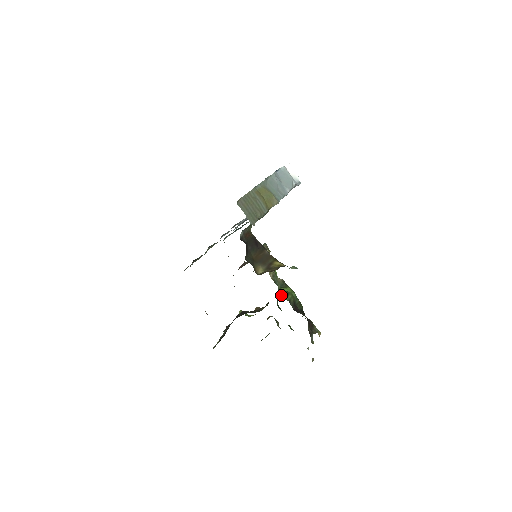
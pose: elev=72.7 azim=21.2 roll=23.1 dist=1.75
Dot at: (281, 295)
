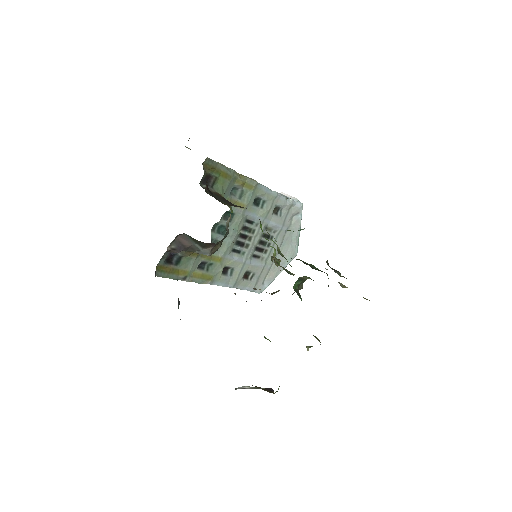
Dot at: occluded
